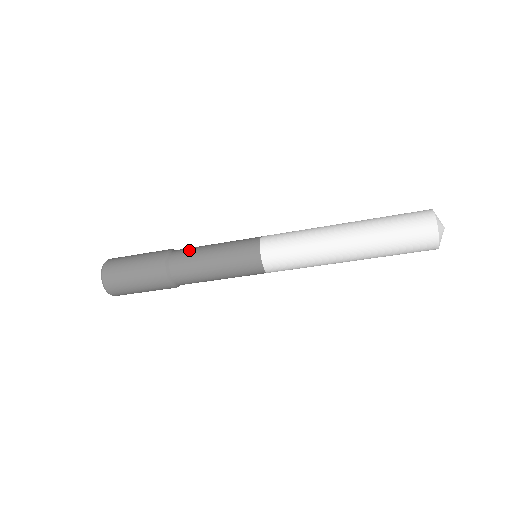
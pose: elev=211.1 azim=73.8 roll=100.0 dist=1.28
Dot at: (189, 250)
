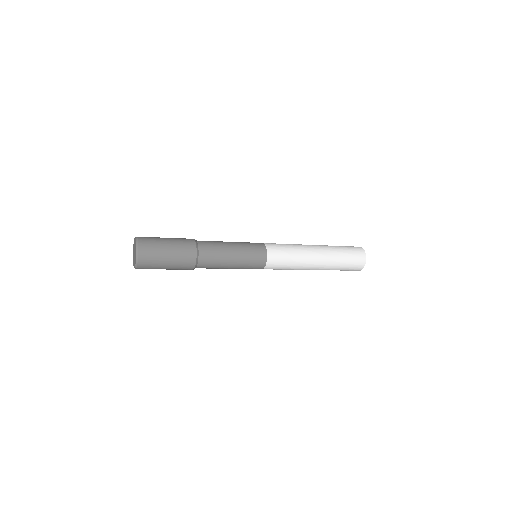
Dot at: (213, 244)
